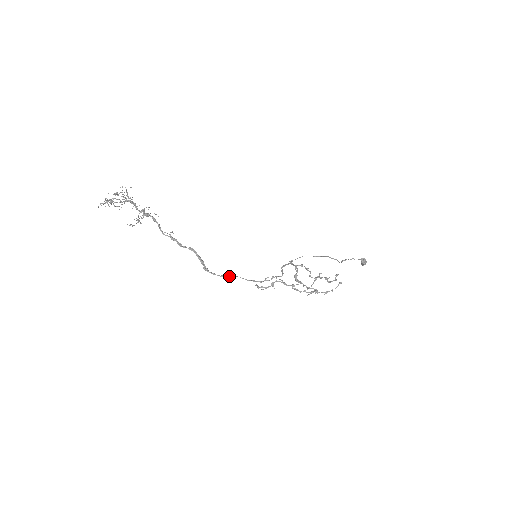
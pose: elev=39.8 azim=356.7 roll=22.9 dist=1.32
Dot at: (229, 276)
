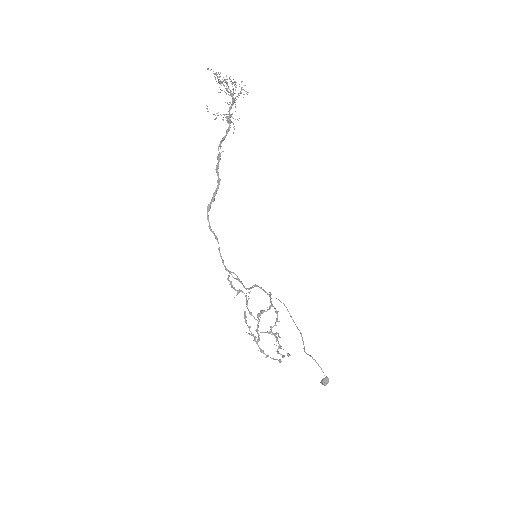
Dot at: (214, 234)
